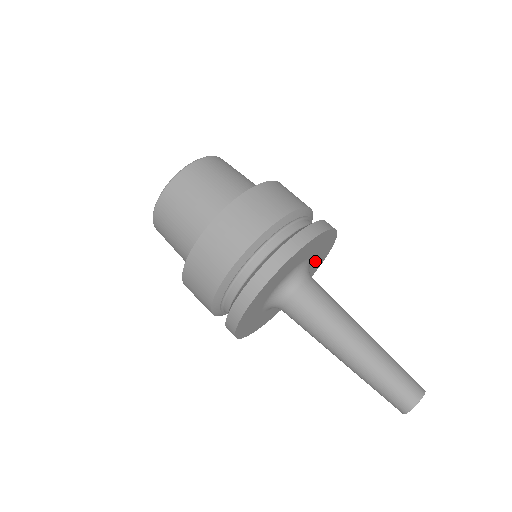
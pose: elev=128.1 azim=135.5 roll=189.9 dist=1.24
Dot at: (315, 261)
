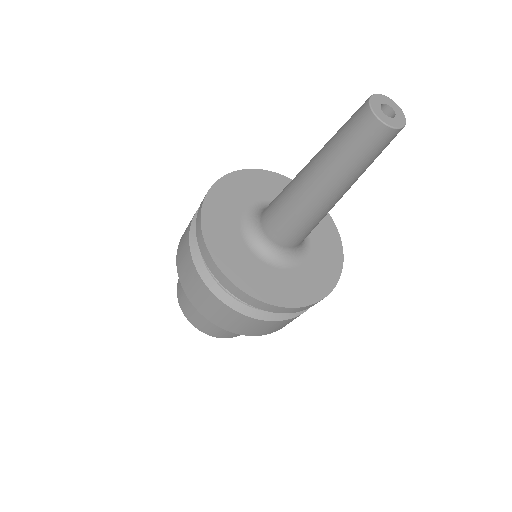
Dot at: occluded
